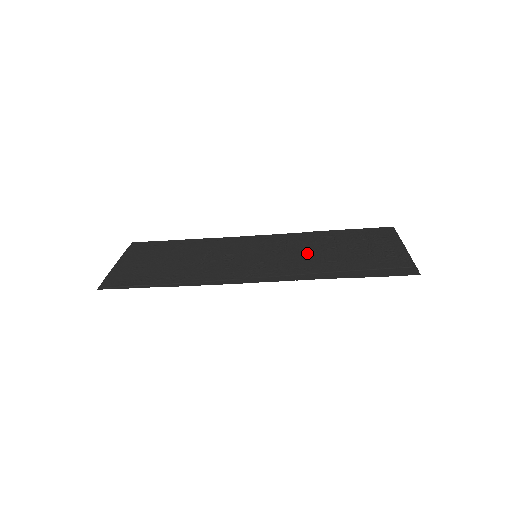
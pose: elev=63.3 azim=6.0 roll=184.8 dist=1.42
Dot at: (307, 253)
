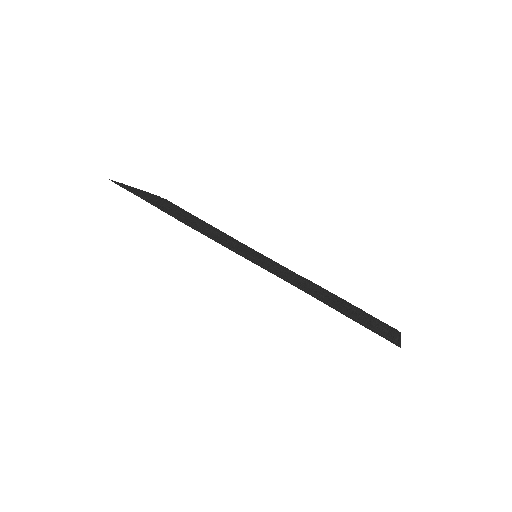
Dot at: occluded
